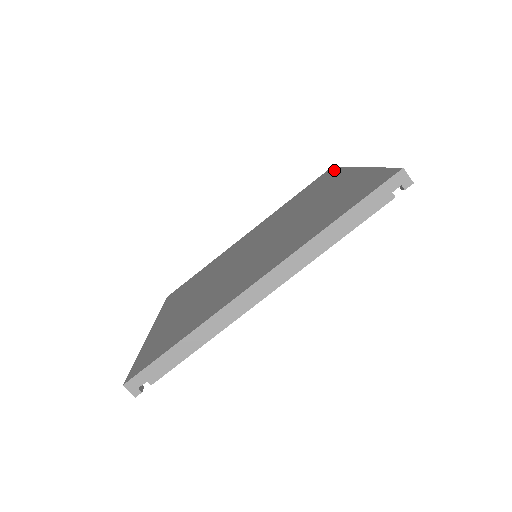
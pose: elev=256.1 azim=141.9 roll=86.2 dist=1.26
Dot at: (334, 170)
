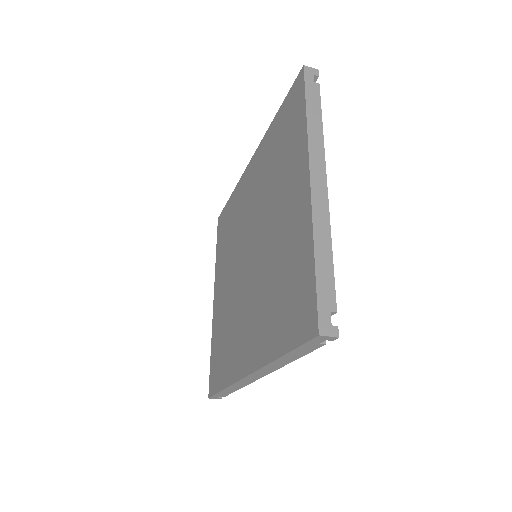
Dot at: (301, 103)
